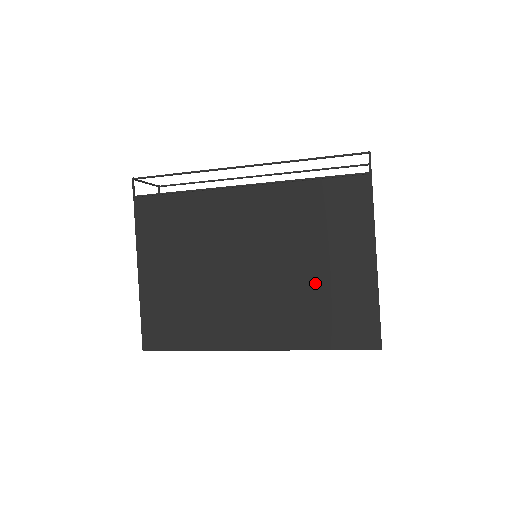
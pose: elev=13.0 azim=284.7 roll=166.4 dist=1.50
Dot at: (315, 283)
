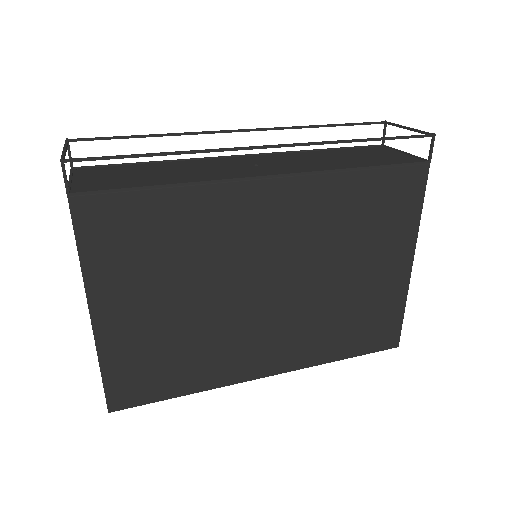
Dot at: (347, 295)
